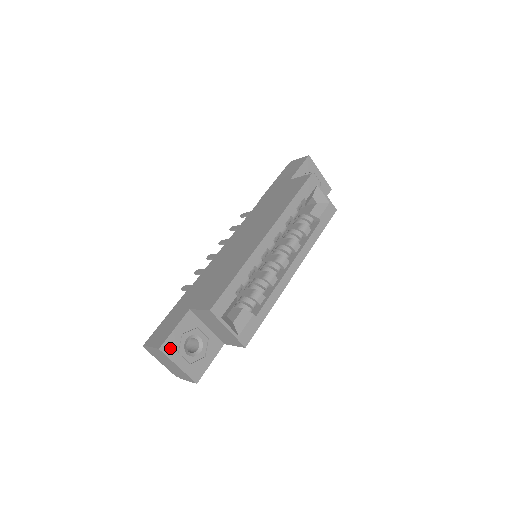
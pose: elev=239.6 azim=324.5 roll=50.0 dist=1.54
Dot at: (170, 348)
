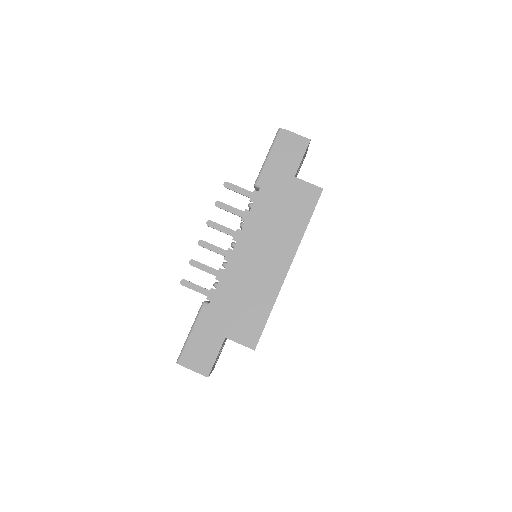
Dot at: occluded
